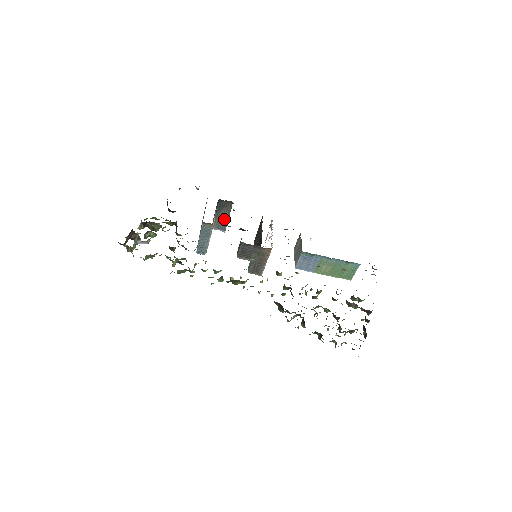
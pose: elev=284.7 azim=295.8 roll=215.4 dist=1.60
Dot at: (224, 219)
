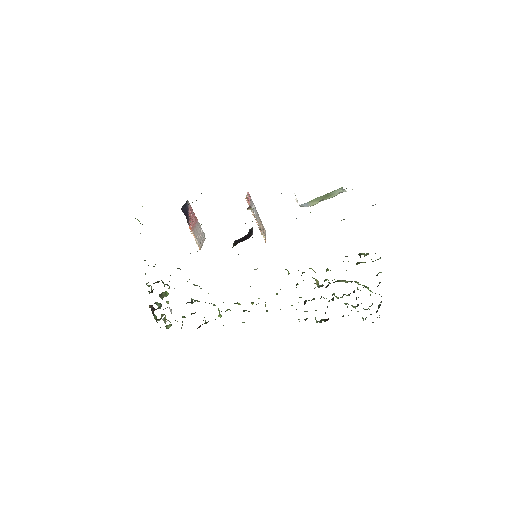
Dot at: occluded
